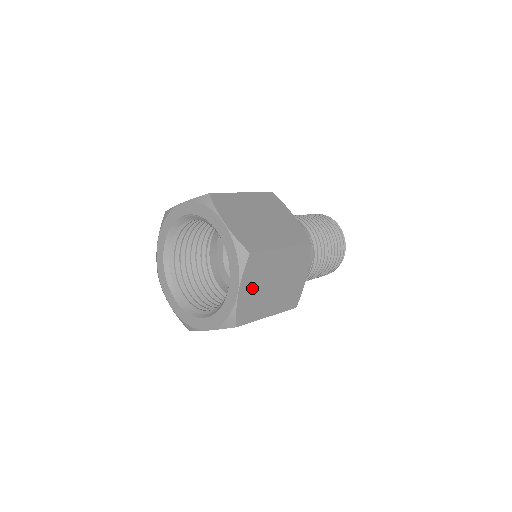
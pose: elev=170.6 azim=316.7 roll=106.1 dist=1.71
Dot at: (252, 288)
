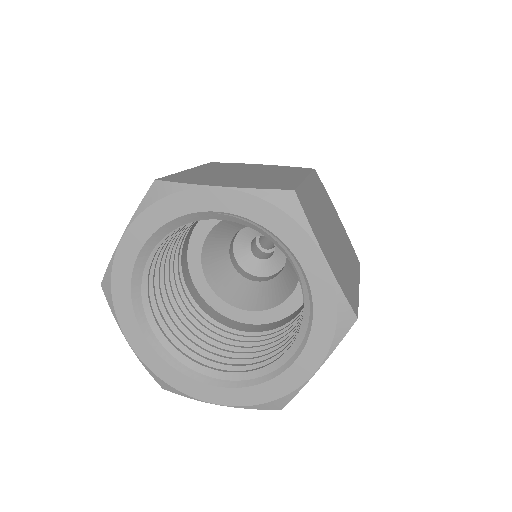
Dot at: occluded
